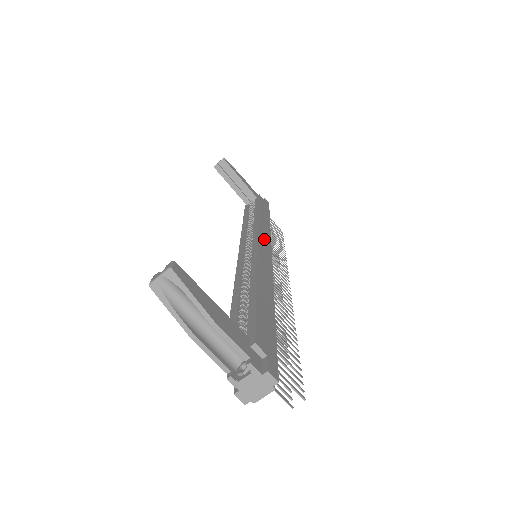
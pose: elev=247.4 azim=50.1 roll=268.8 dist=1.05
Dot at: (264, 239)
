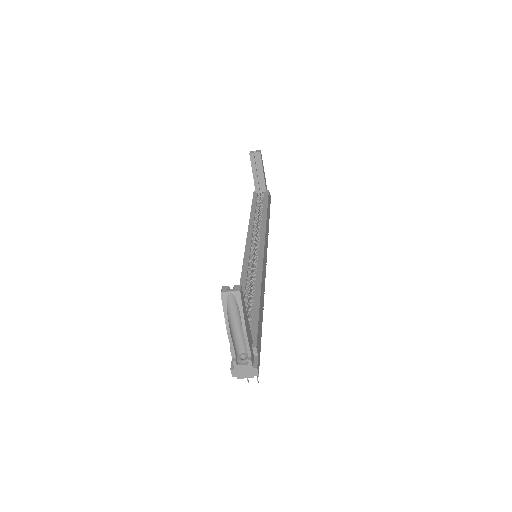
Dot at: (266, 245)
